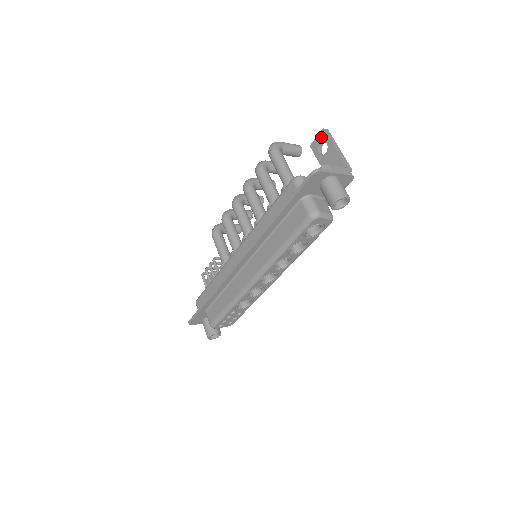
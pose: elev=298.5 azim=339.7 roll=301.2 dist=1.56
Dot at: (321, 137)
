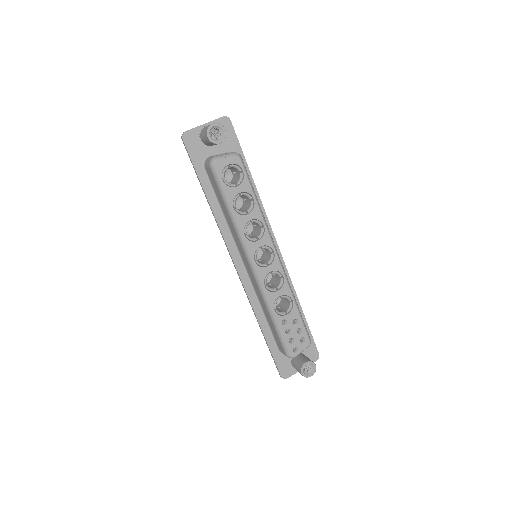
Dot at: occluded
